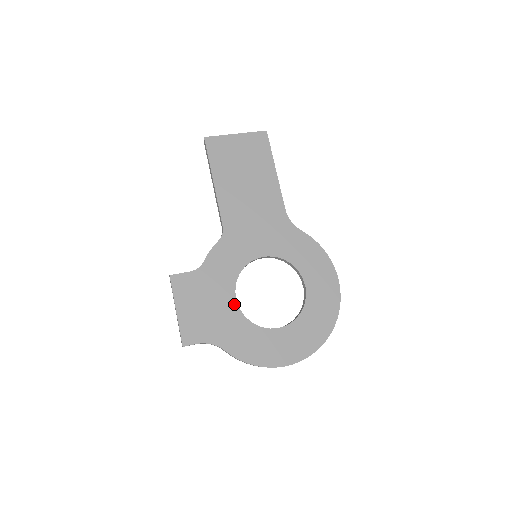
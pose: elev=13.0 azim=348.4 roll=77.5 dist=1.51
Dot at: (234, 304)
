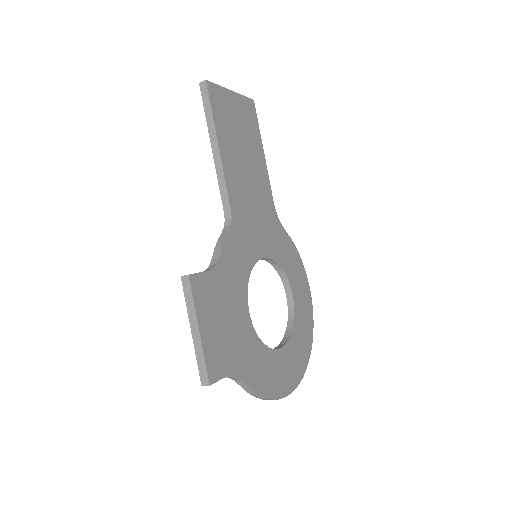
Dot at: (248, 319)
